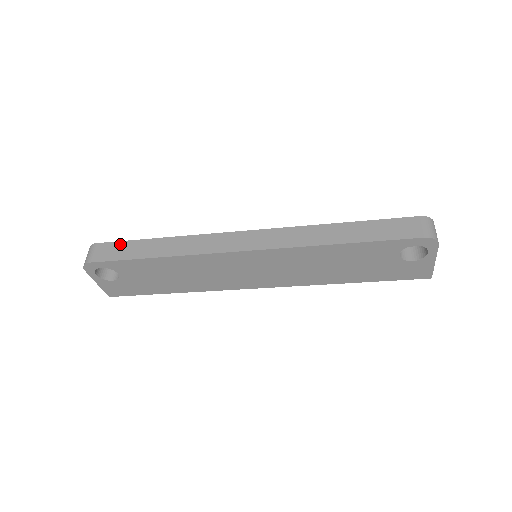
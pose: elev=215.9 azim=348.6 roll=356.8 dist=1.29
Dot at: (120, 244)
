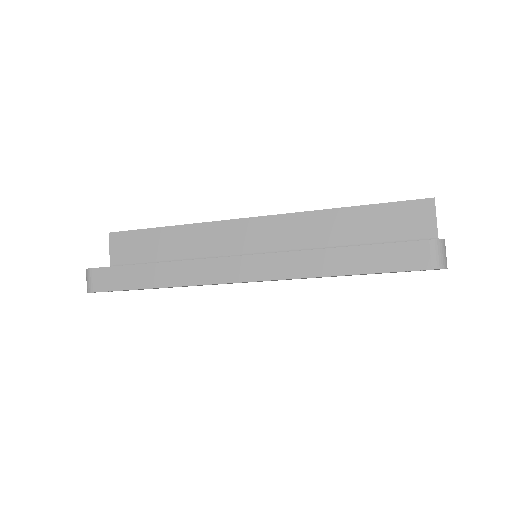
Dot at: (116, 270)
